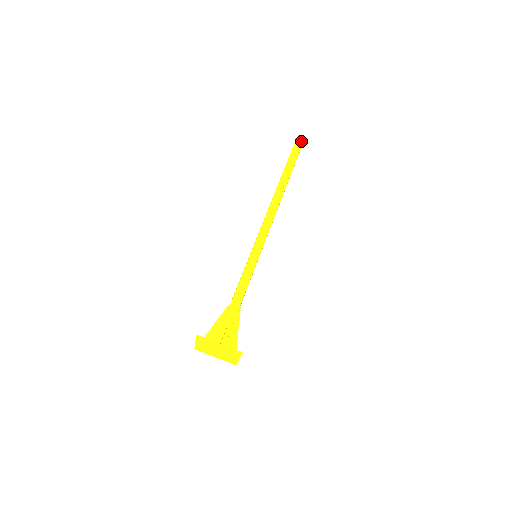
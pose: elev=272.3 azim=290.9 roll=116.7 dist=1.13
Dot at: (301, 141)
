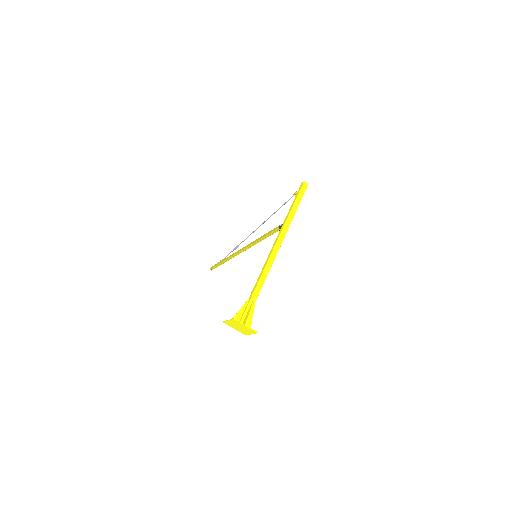
Dot at: (305, 187)
